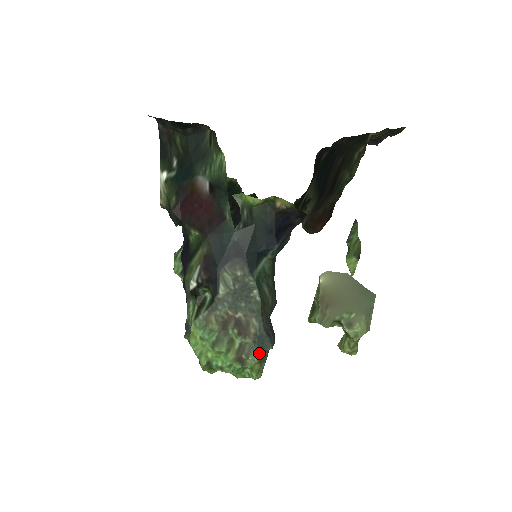
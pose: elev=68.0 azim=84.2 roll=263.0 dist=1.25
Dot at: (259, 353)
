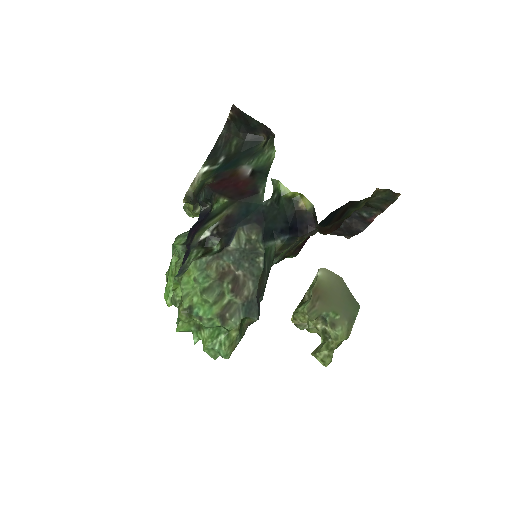
Dot at: (241, 321)
